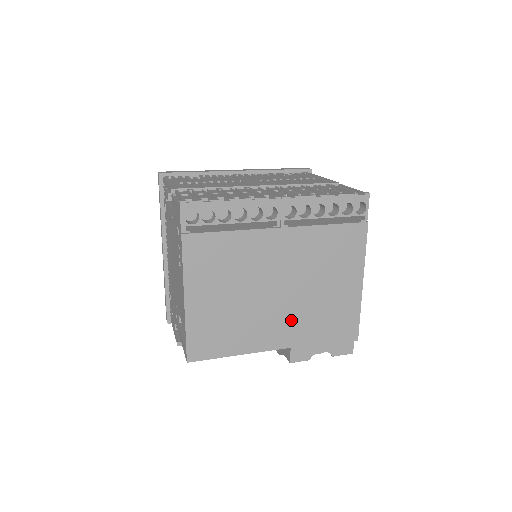
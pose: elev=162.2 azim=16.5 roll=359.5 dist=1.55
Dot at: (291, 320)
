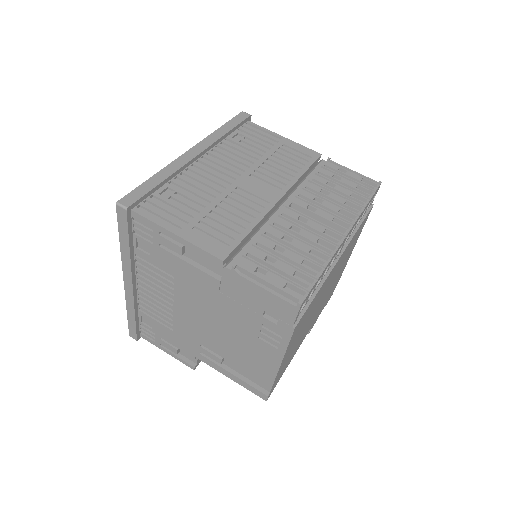
Dot at: occluded
